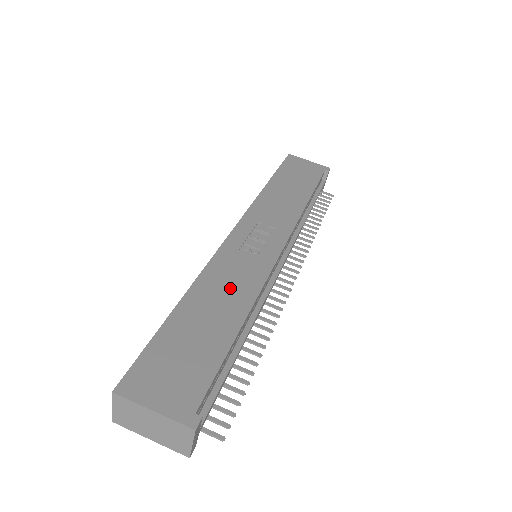
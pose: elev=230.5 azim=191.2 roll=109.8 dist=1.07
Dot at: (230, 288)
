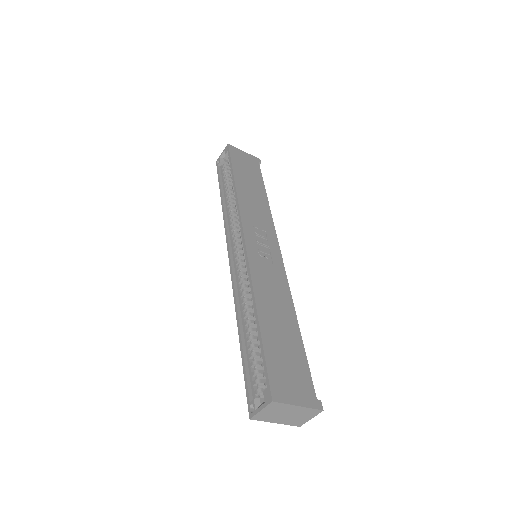
Dot at: (275, 295)
